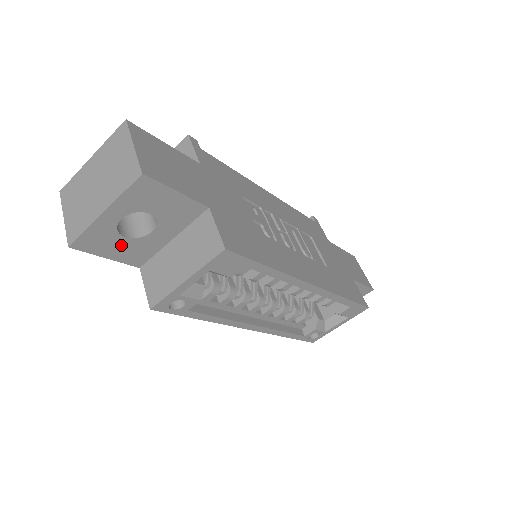
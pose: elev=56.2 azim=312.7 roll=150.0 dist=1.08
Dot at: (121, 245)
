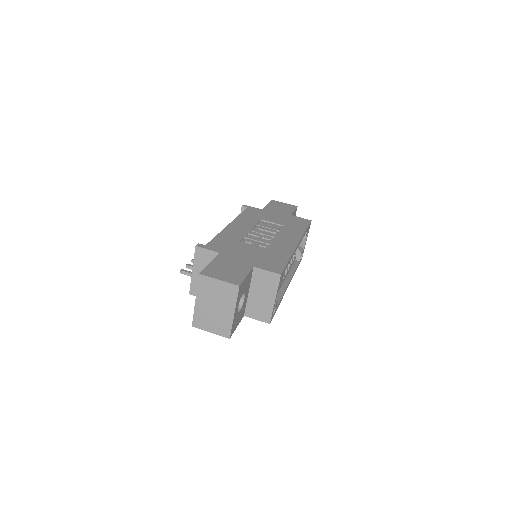
Dot at: (239, 316)
